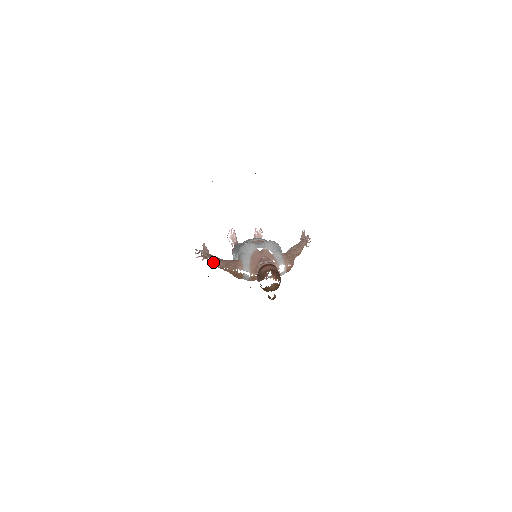
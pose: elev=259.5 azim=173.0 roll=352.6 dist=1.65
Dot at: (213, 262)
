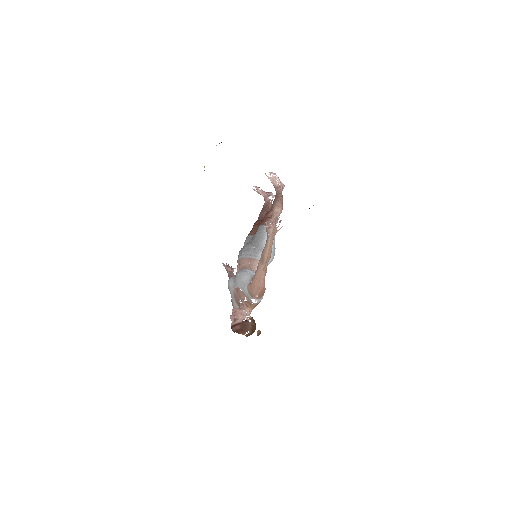
Dot at: occluded
